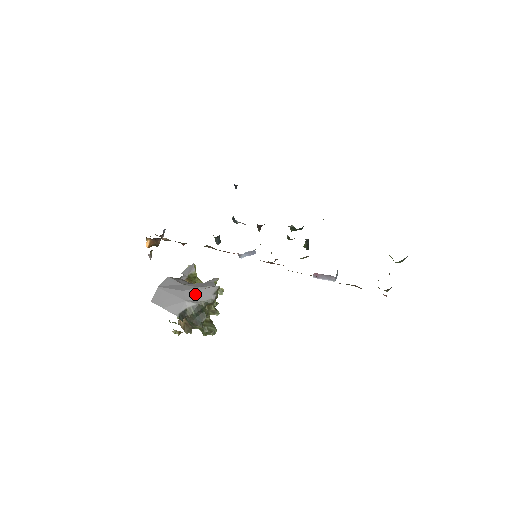
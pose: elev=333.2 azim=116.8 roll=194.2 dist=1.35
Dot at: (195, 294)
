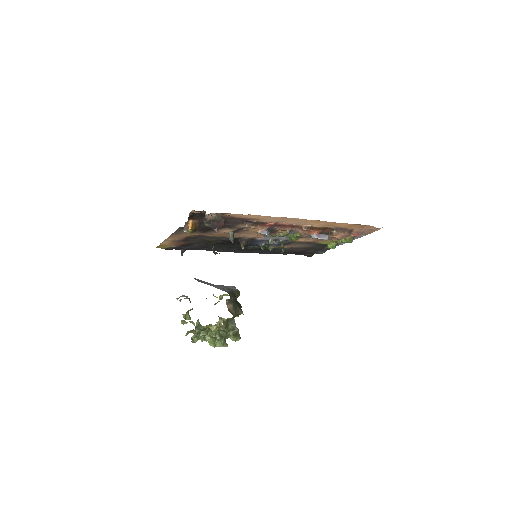
Dot at: (224, 286)
